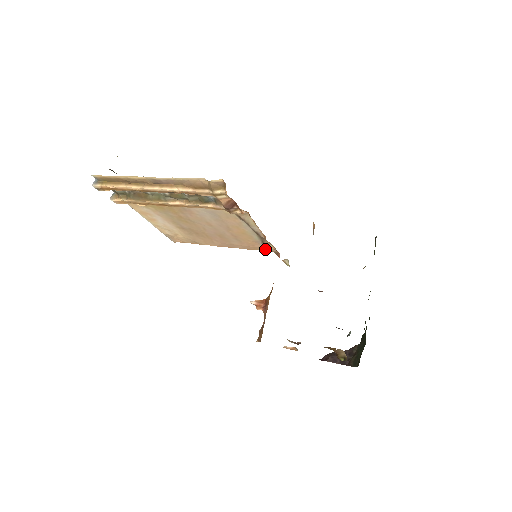
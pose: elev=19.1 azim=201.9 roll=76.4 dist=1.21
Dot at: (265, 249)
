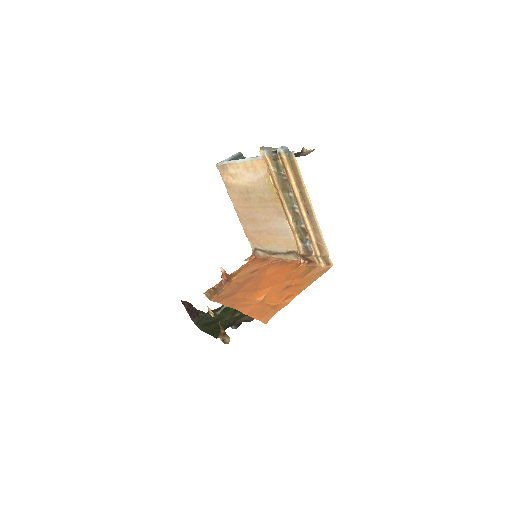
Dot at: (253, 246)
